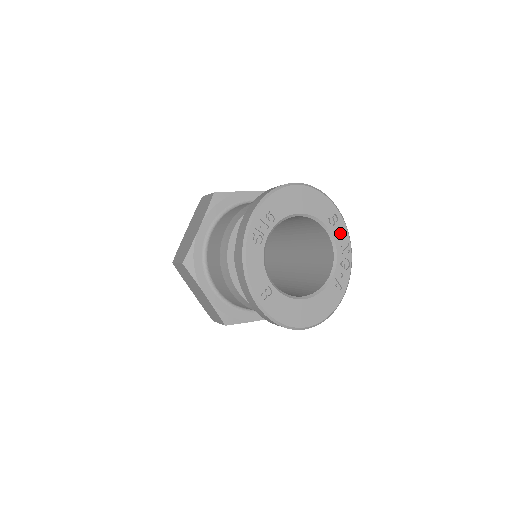
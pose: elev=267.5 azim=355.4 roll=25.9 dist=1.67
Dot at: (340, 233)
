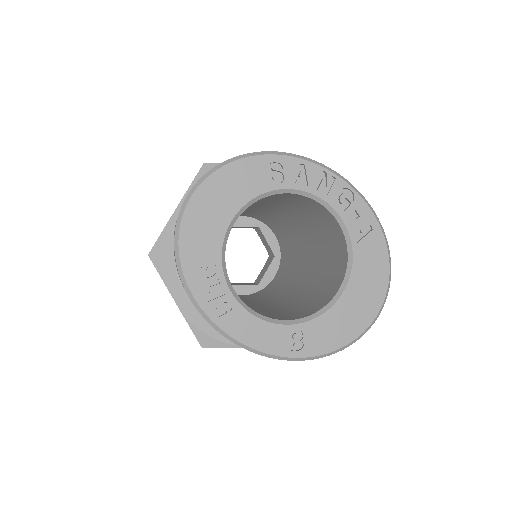
Dot at: (301, 175)
